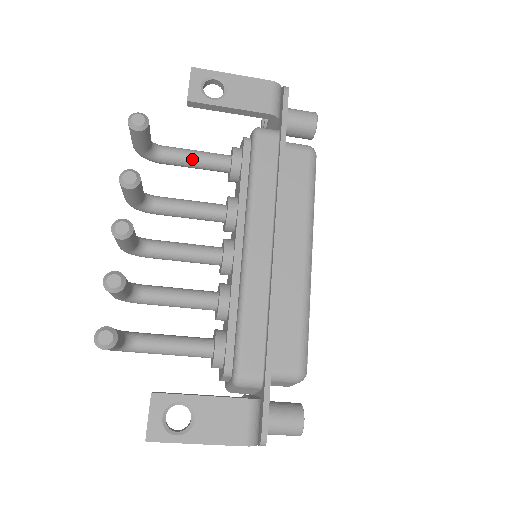
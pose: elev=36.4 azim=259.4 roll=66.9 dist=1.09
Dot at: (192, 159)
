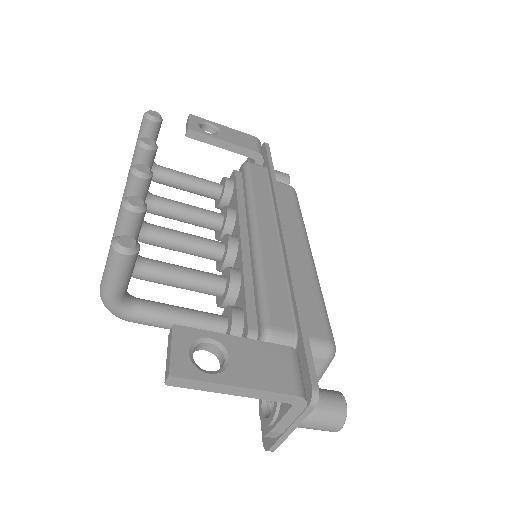
Dot at: (187, 178)
